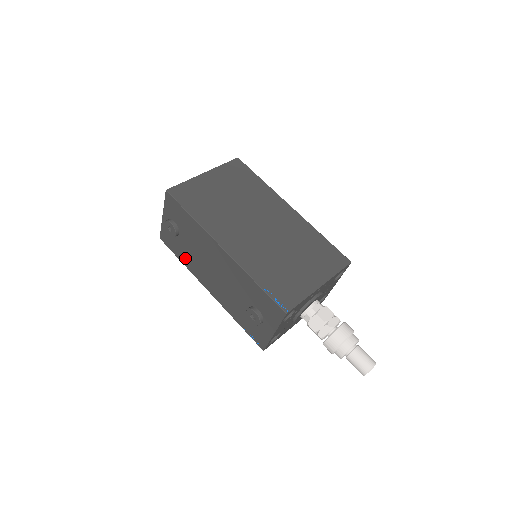
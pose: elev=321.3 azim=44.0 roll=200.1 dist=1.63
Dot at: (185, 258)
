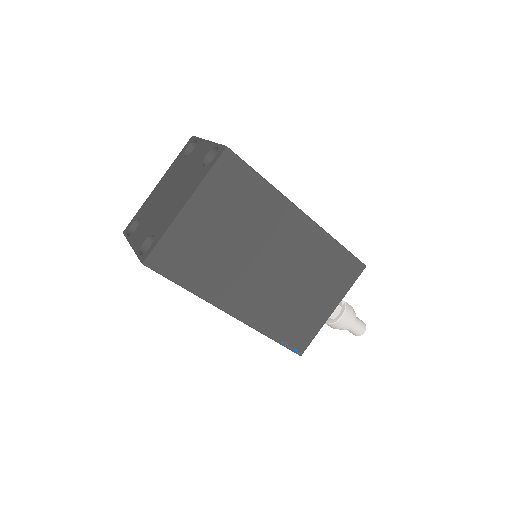
Dot at: occluded
